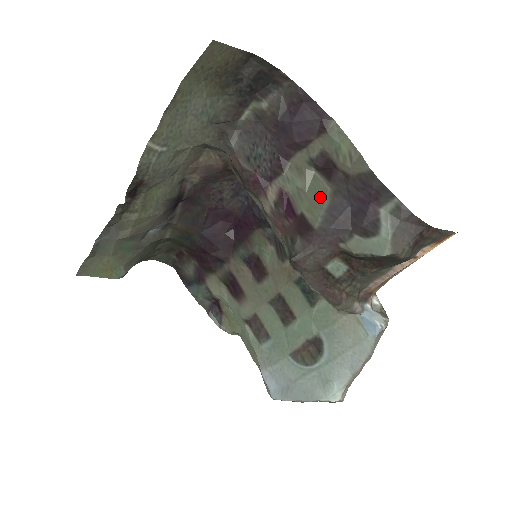
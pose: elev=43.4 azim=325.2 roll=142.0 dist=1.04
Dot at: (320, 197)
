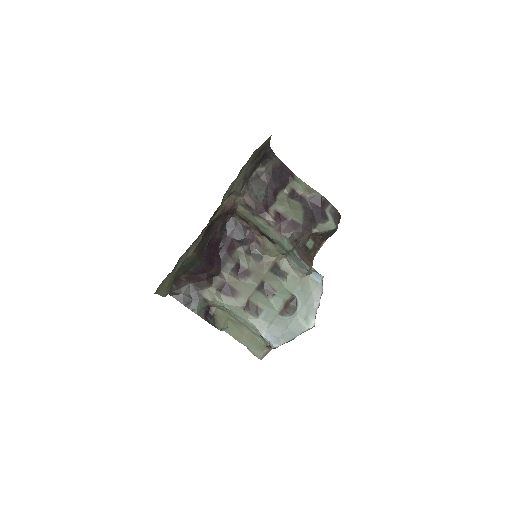
Dot at: (298, 210)
